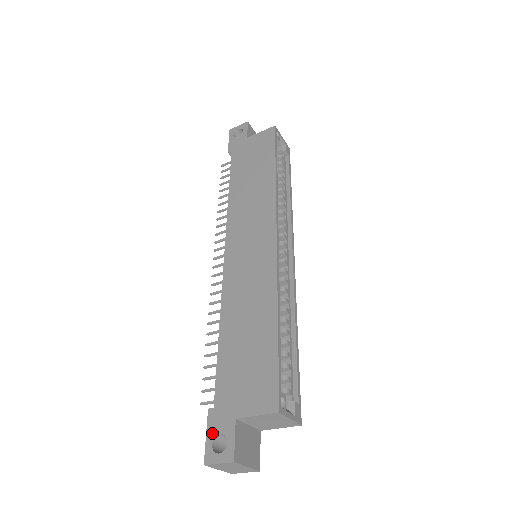
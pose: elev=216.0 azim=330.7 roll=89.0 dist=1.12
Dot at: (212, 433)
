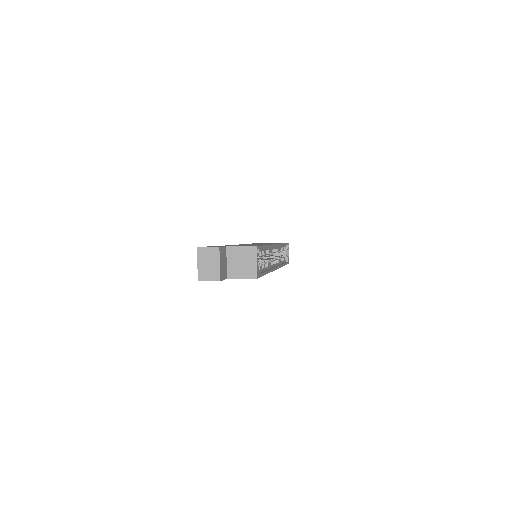
Dot at: occluded
